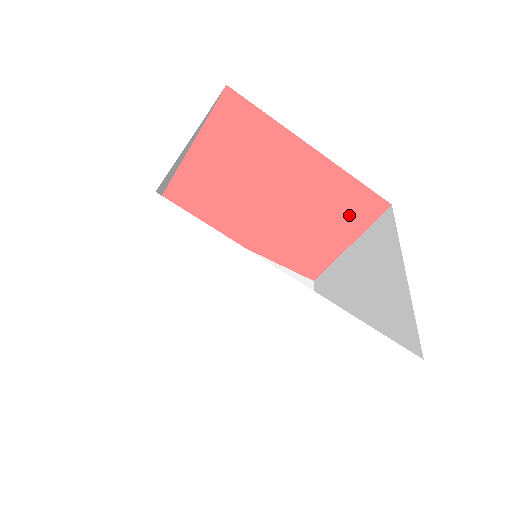
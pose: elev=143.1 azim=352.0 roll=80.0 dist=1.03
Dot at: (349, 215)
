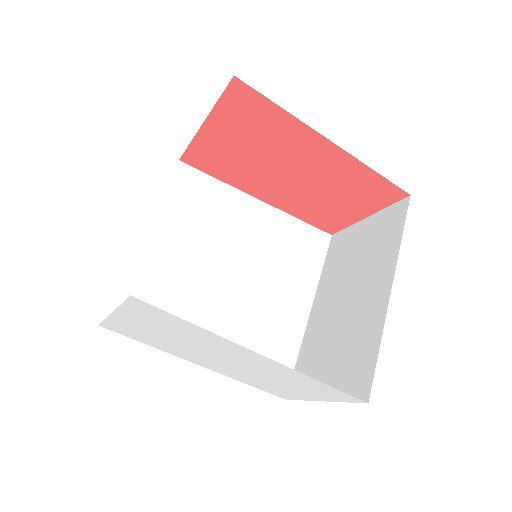
Dot at: (366, 196)
